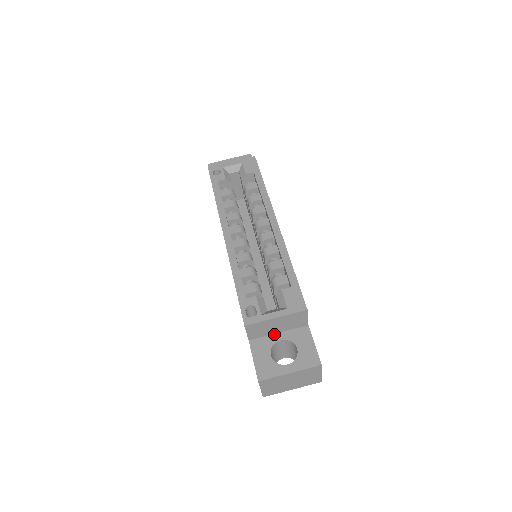
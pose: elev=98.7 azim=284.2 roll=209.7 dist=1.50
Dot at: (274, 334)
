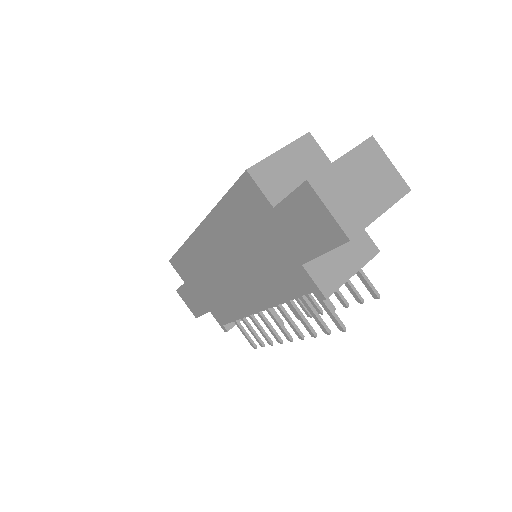
Dot at: occluded
